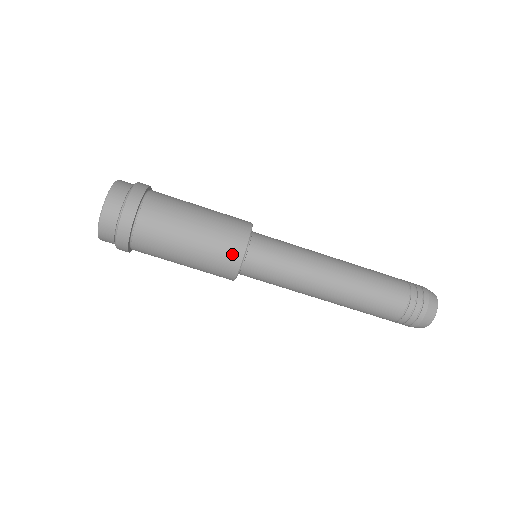
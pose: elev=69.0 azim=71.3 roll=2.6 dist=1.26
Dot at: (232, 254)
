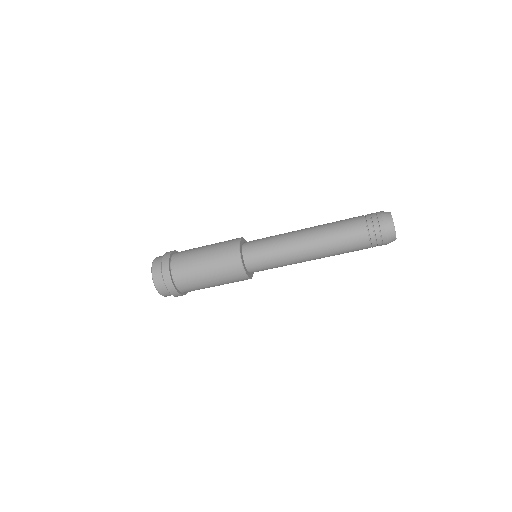
Dot at: (234, 264)
